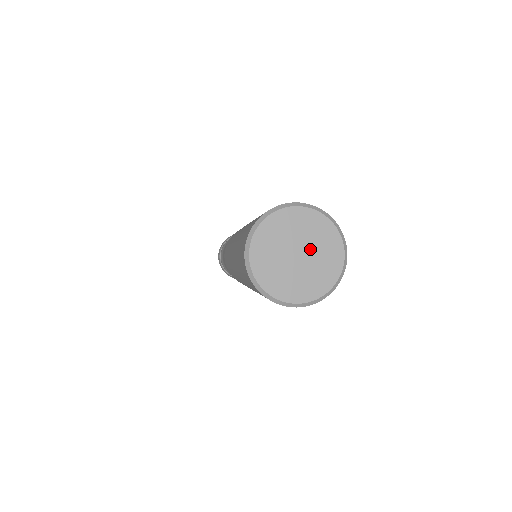
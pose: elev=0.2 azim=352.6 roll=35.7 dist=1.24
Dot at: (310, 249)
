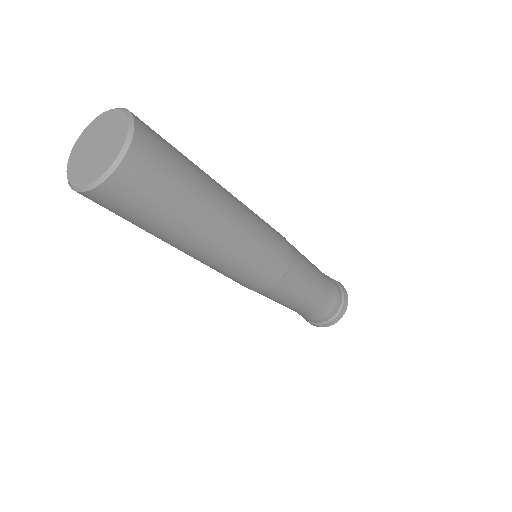
Dot at: (104, 145)
